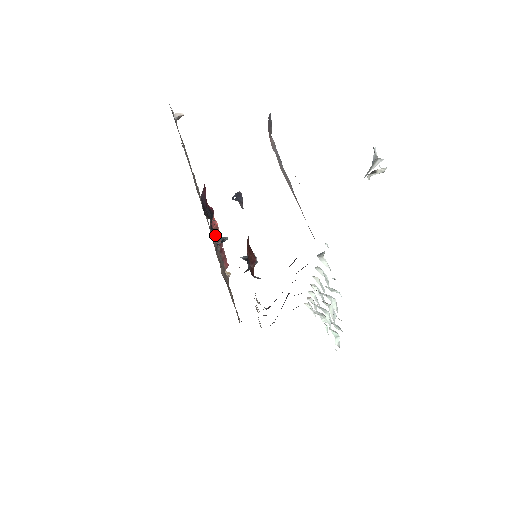
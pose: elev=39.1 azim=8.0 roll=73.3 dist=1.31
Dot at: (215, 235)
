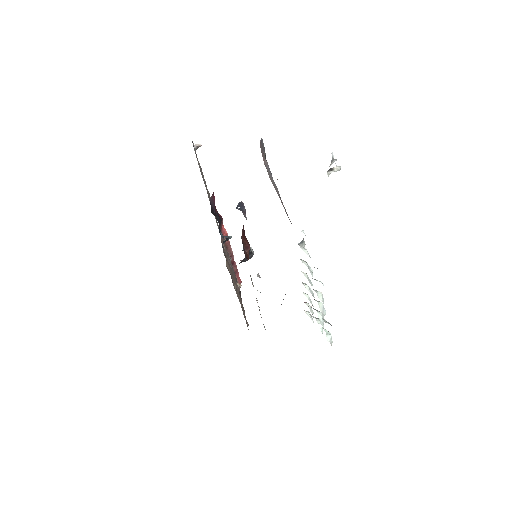
Dot at: (222, 235)
